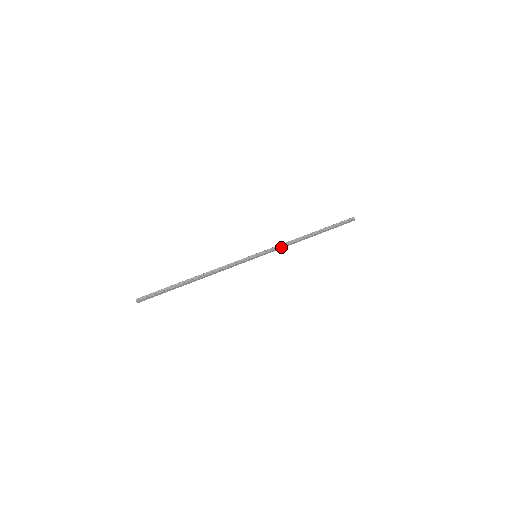
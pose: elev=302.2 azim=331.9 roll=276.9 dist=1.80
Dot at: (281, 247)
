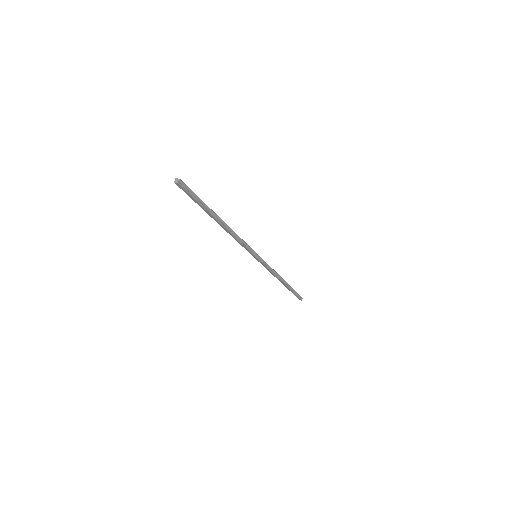
Dot at: (269, 269)
